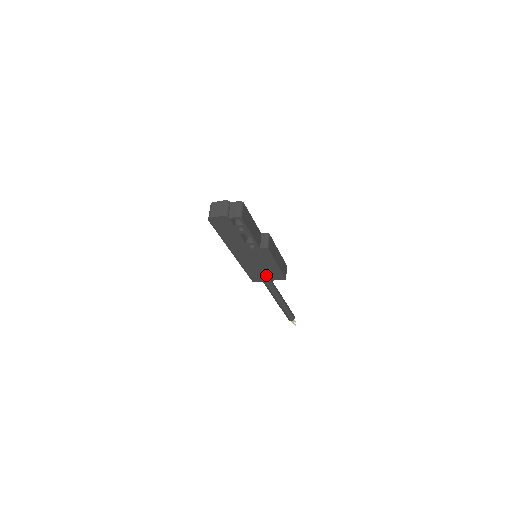
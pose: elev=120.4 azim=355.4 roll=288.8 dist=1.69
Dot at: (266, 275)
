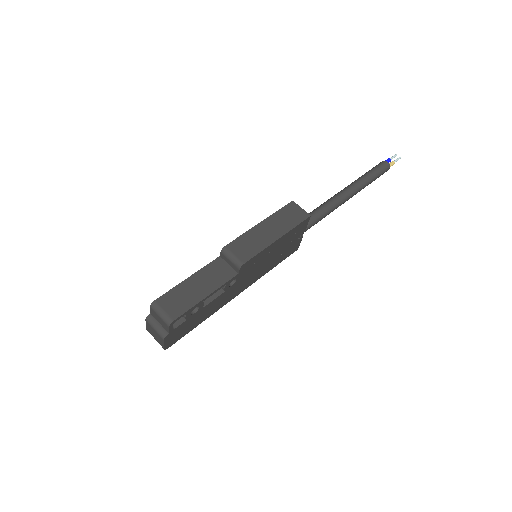
Dot at: (292, 242)
